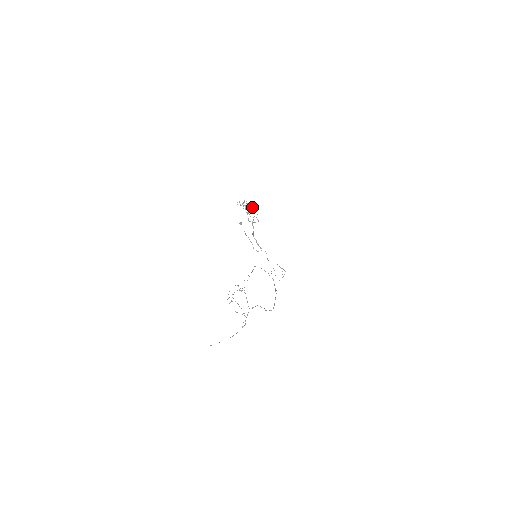
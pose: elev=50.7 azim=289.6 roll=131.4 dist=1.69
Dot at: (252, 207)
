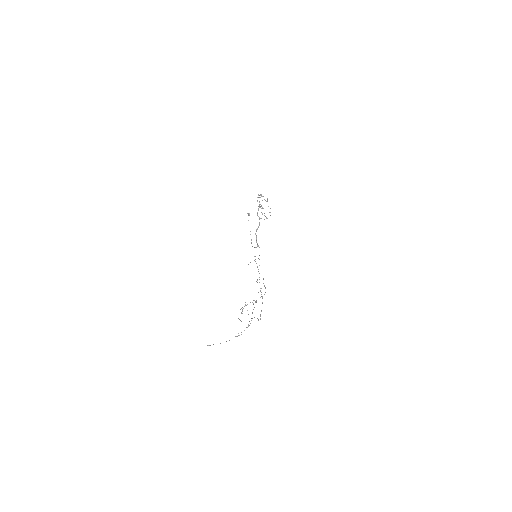
Dot at: occluded
